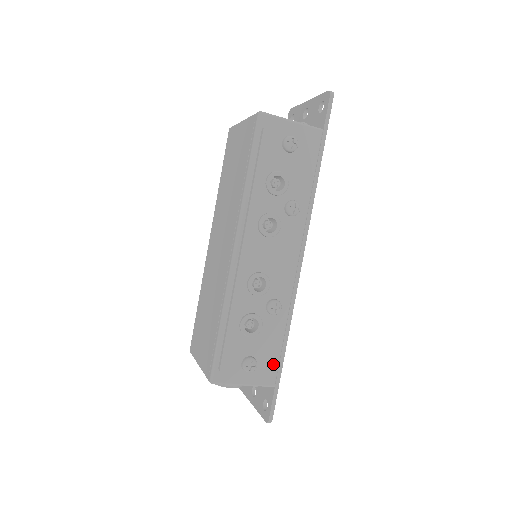
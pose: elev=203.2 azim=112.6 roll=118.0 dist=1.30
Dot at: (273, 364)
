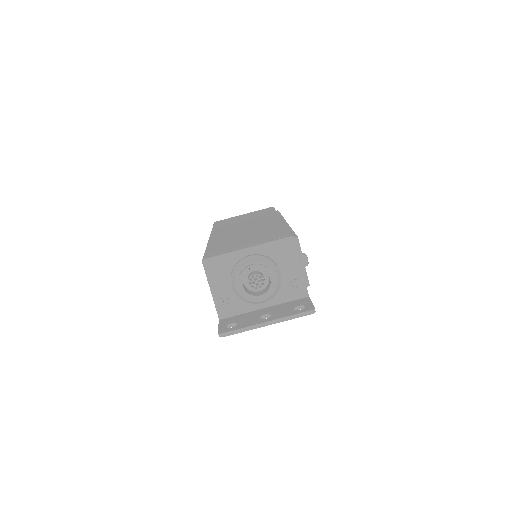
Dot at: occluded
